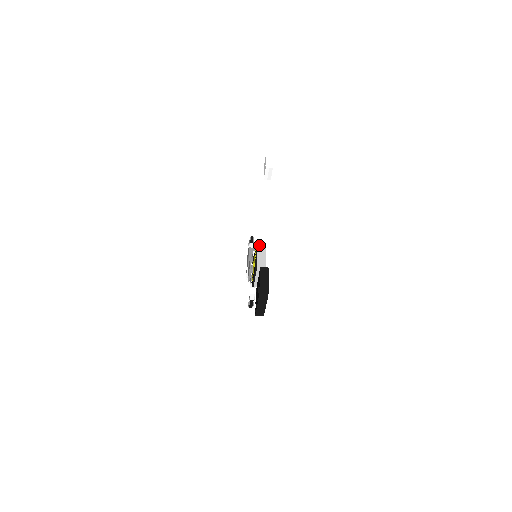
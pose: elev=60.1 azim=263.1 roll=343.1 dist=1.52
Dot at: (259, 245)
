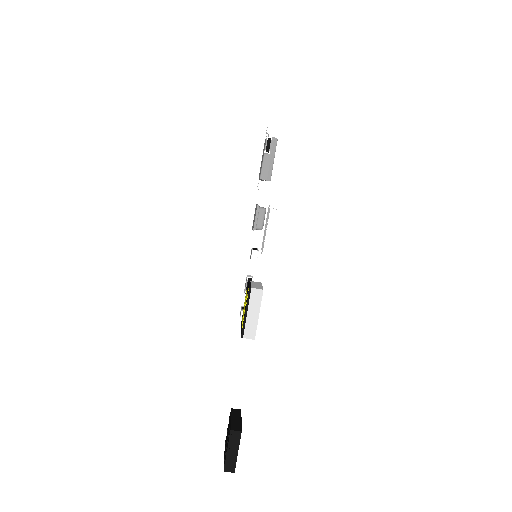
Dot at: (252, 293)
